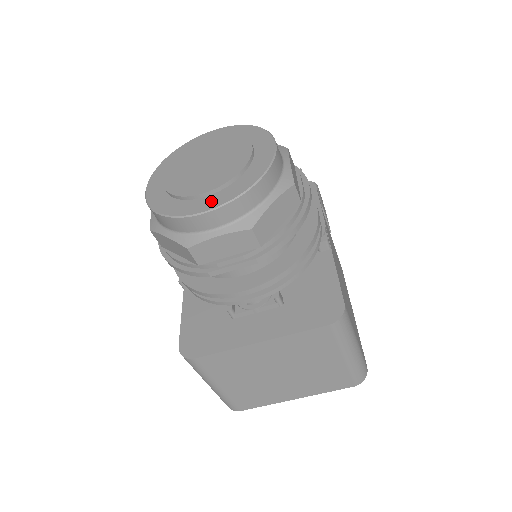
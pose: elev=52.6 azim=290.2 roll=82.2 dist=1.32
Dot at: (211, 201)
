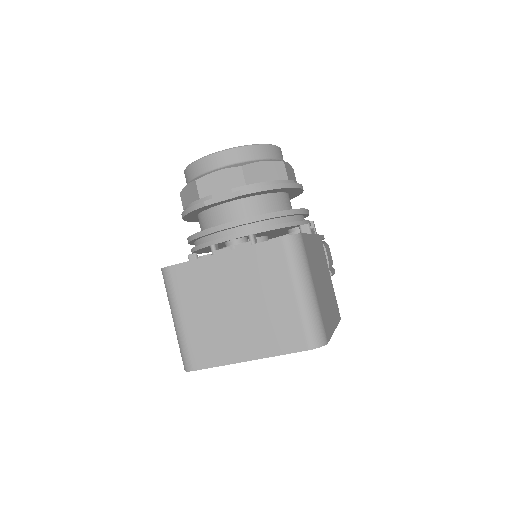
Dot at: occluded
